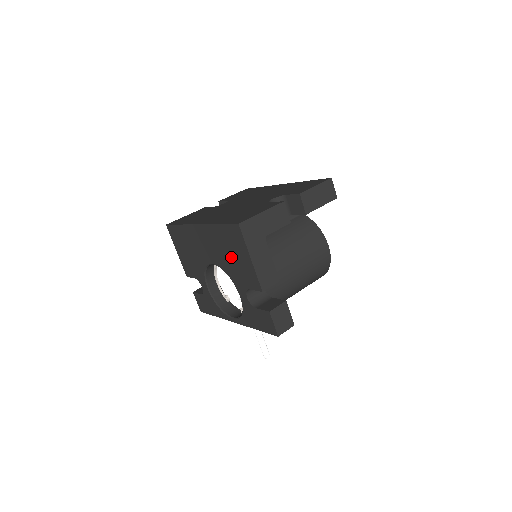
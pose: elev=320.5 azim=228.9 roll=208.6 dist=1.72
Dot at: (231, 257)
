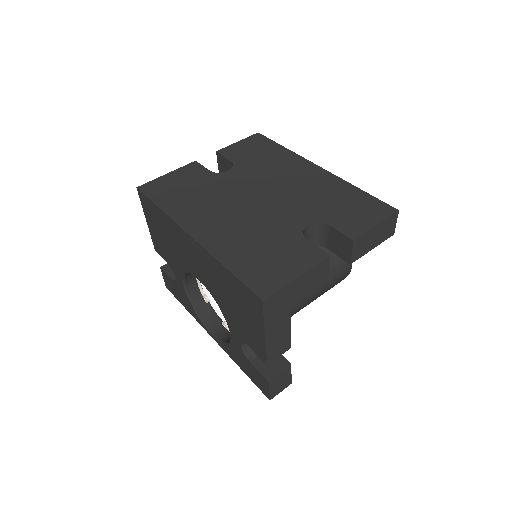
Dot at: (233, 306)
